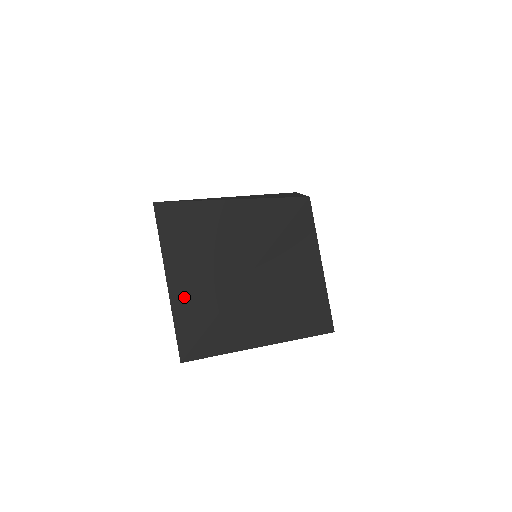
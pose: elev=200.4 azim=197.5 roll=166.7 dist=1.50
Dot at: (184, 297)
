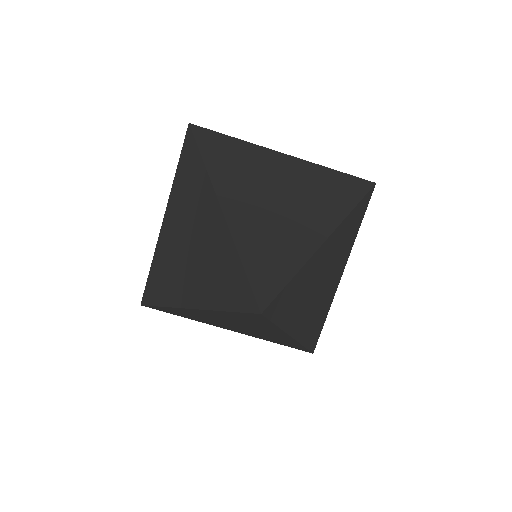
Dot at: (163, 255)
